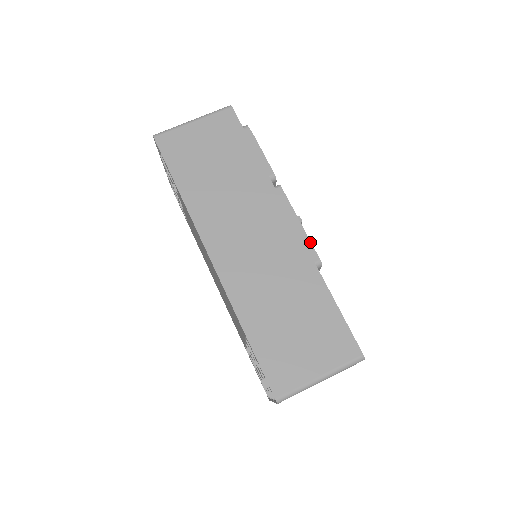
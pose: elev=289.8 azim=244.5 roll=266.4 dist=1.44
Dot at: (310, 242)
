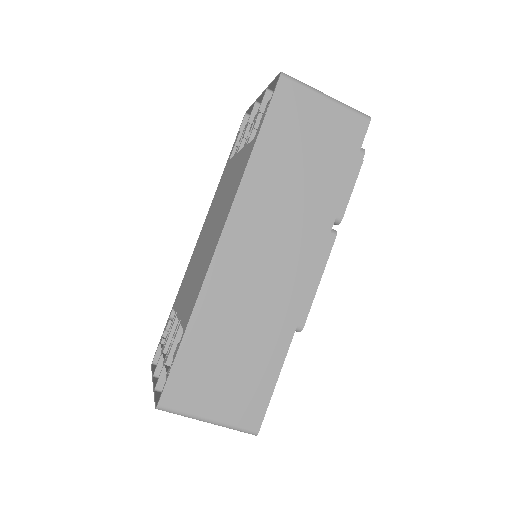
Dot at: (311, 305)
